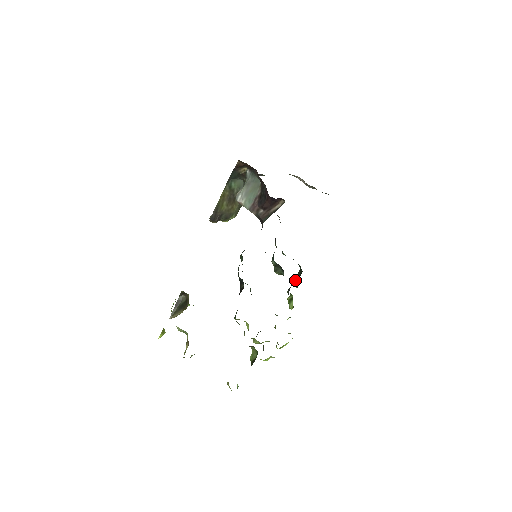
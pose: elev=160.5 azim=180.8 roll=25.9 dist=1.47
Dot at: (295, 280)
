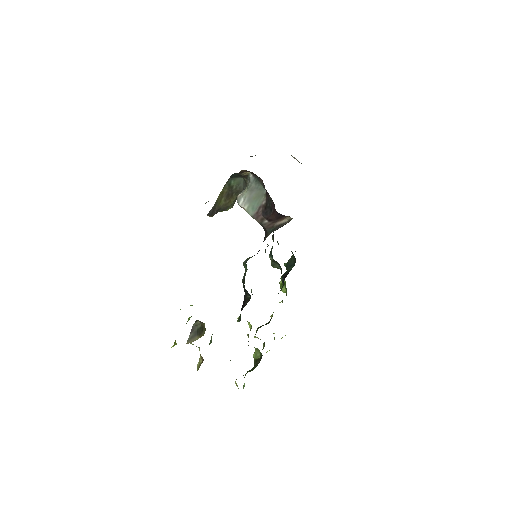
Dot at: (287, 265)
